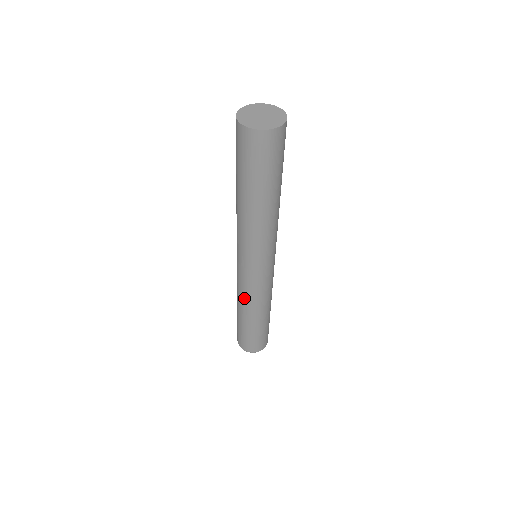
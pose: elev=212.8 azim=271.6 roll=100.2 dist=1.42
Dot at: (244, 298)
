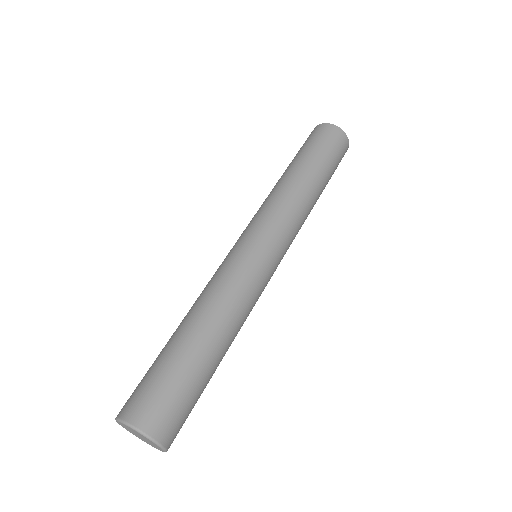
Dot at: (221, 290)
